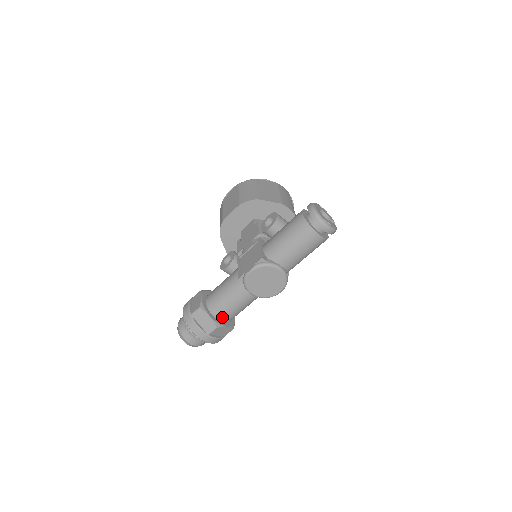
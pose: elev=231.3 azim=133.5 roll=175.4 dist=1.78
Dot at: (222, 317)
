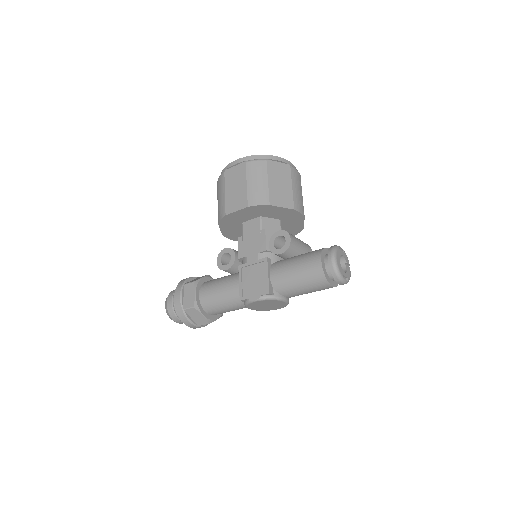
Dot at: (215, 314)
